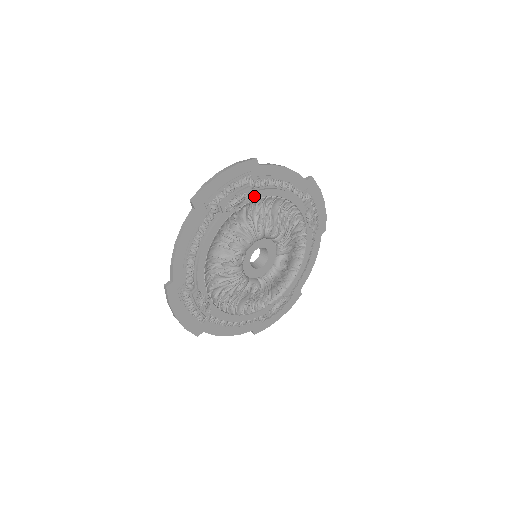
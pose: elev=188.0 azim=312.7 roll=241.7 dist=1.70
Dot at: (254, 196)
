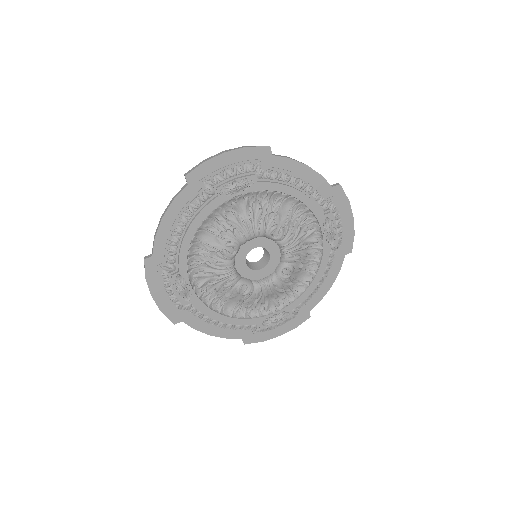
Dot at: (259, 187)
